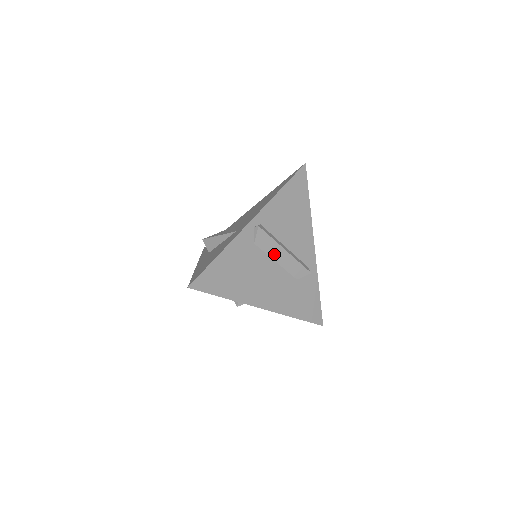
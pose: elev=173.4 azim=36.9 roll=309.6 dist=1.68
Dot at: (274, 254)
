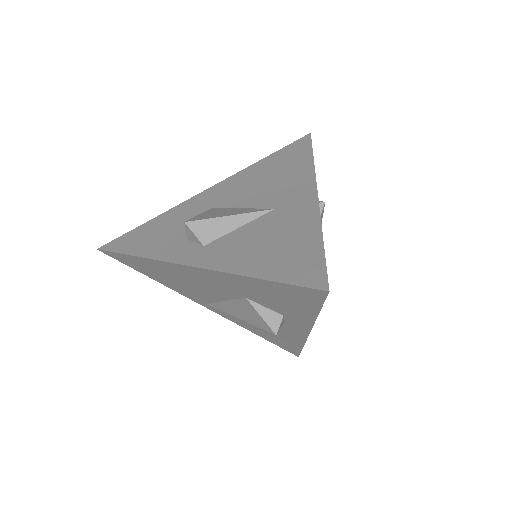
Dot at: occluded
